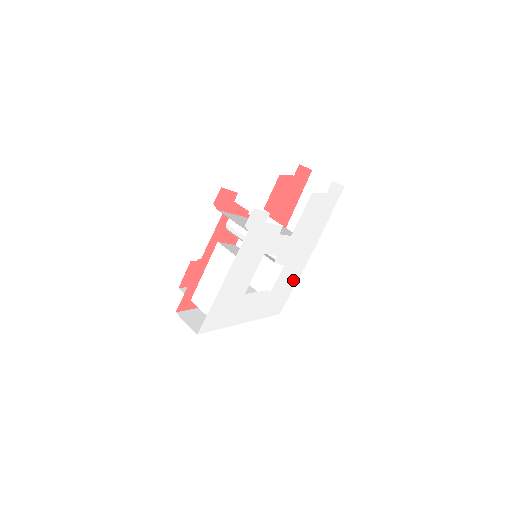
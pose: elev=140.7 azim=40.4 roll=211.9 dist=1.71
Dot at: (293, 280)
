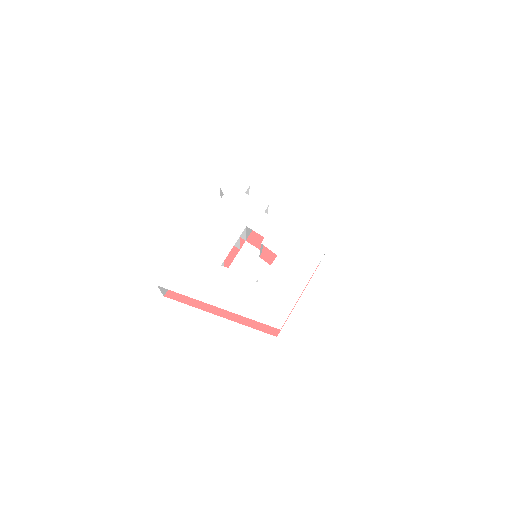
Dot at: (297, 285)
